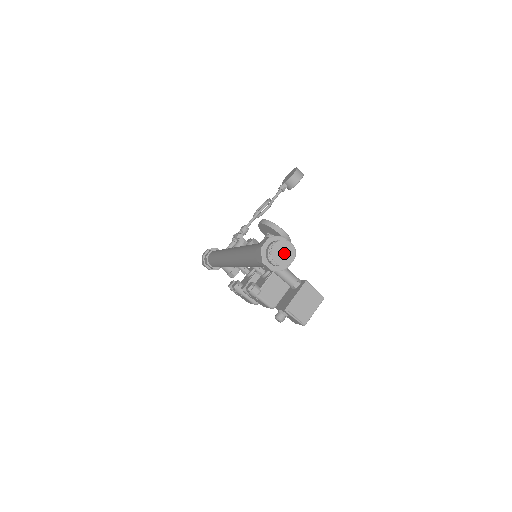
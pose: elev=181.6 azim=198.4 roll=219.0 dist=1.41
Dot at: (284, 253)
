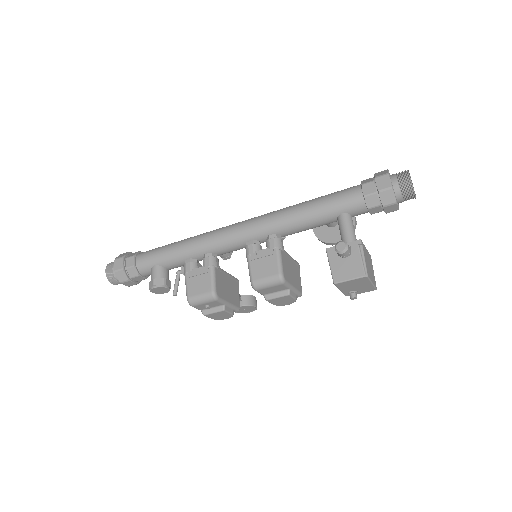
Dot at: occluded
